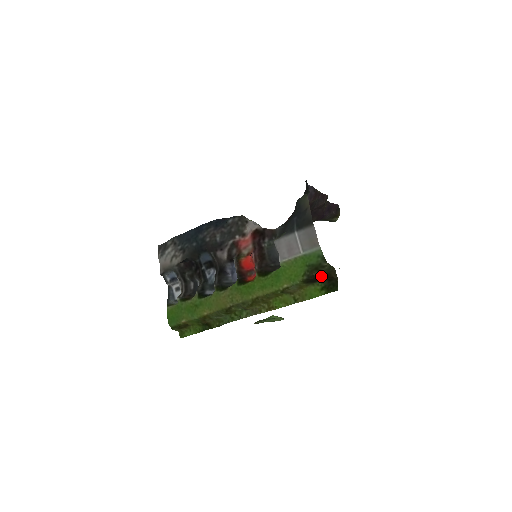
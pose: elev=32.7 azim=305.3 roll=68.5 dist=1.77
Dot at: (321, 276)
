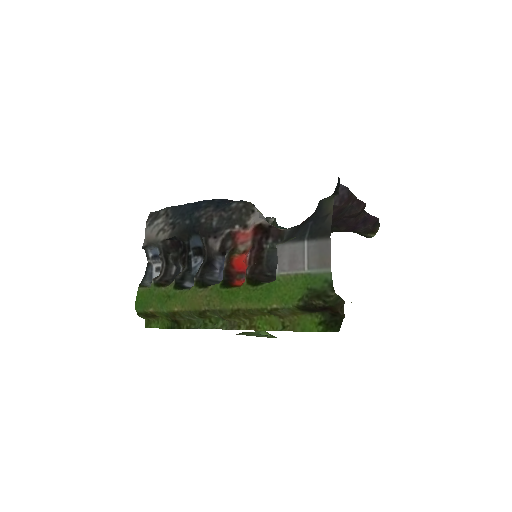
Dot at: (322, 307)
